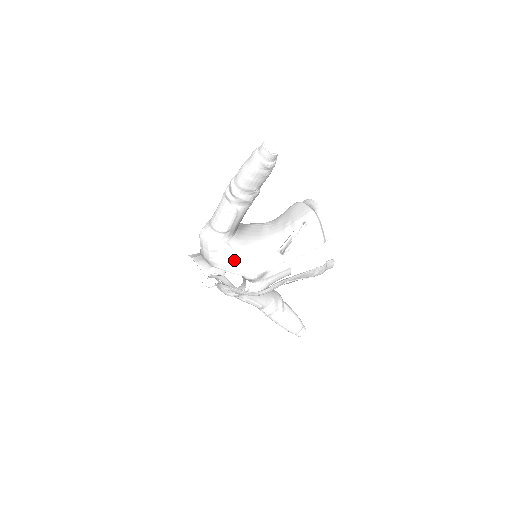
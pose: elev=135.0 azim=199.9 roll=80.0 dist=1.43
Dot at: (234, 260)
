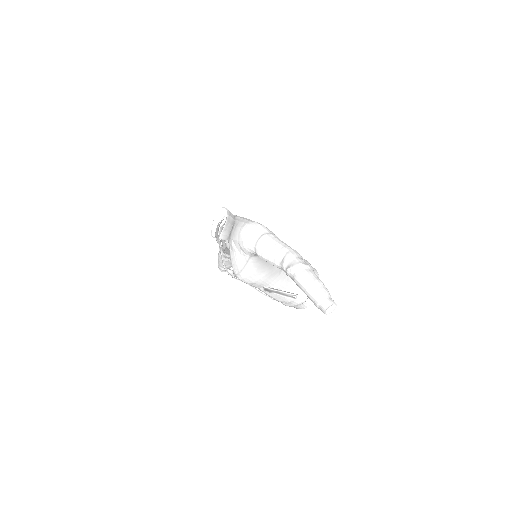
Dot at: (241, 263)
